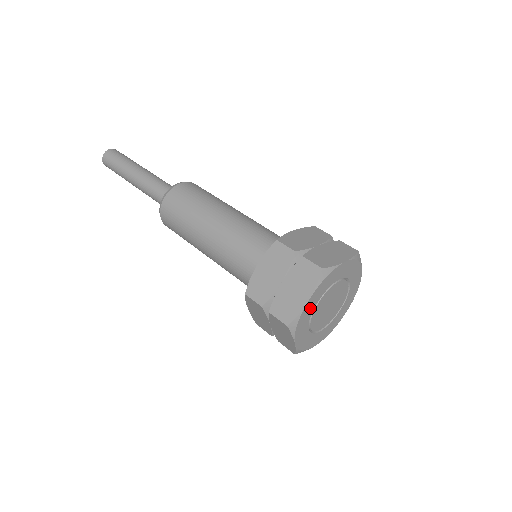
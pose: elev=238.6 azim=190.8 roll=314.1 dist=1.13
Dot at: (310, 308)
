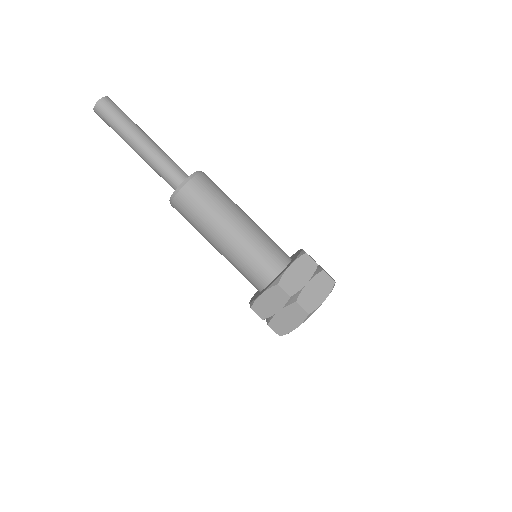
Dot at: occluded
